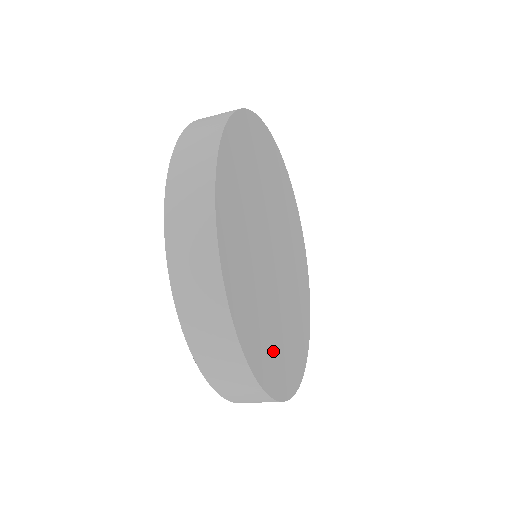
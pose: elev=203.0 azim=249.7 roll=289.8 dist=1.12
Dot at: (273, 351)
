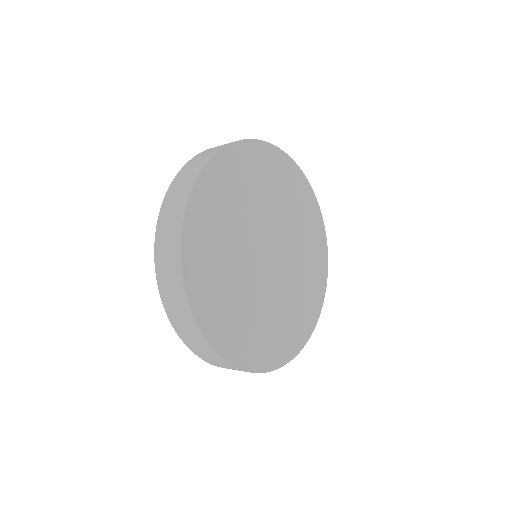
Dot at: (254, 336)
